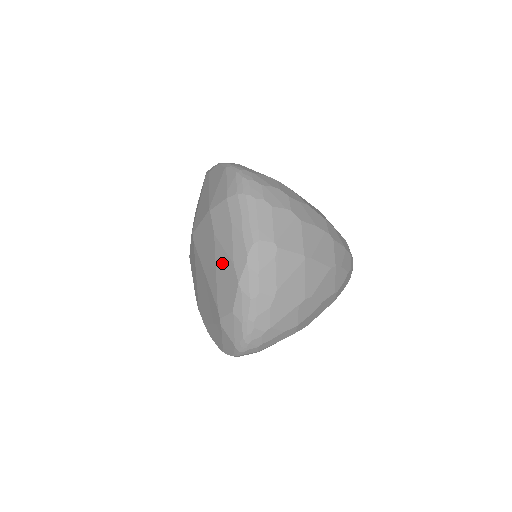
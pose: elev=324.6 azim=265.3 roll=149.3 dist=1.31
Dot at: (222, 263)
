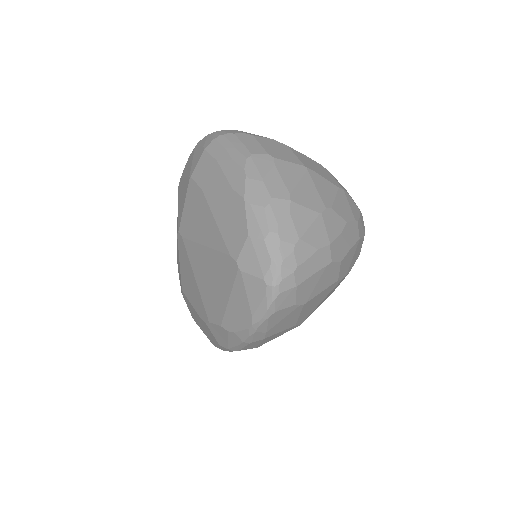
Dot at: (219, 203)
